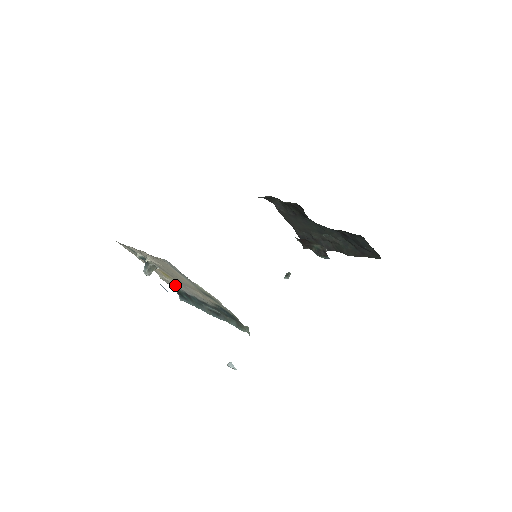
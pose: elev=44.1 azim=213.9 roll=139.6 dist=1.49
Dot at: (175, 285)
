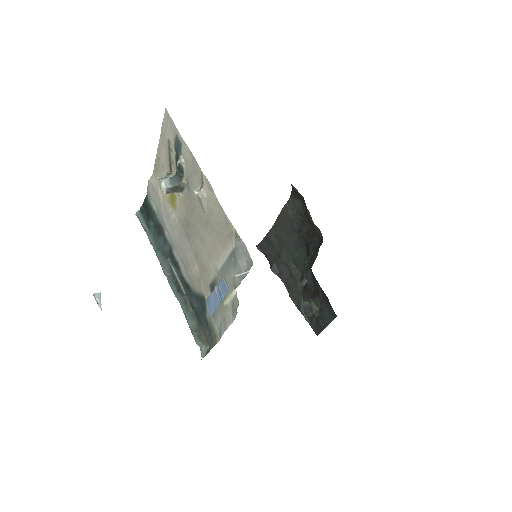
Dot at: (162, 211)
